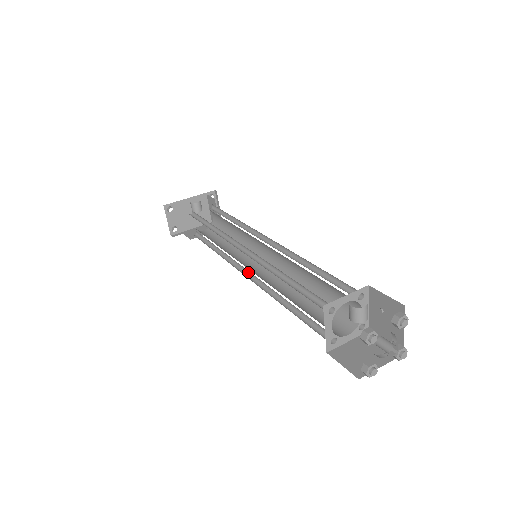
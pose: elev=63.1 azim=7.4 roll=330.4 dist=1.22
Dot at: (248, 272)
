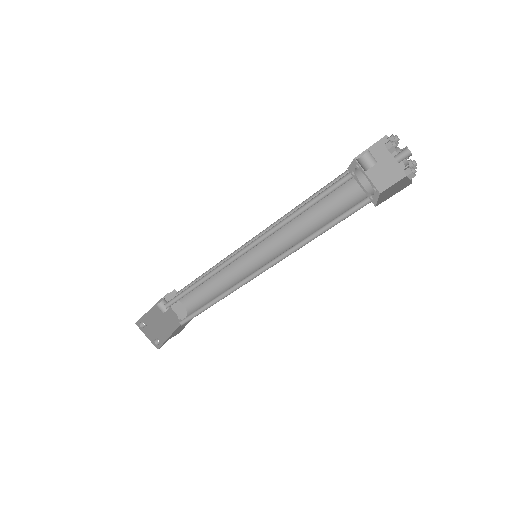
Dot at: (261, 271)
